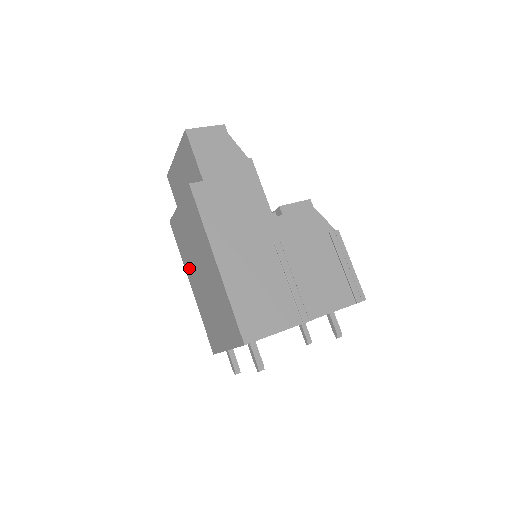
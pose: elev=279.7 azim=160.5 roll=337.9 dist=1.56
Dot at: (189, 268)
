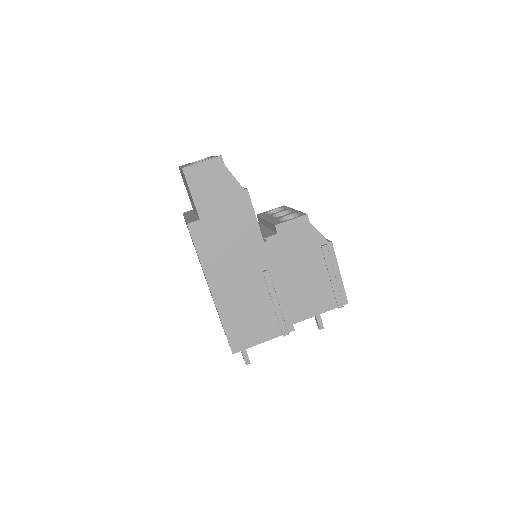
Dot at: occluded
